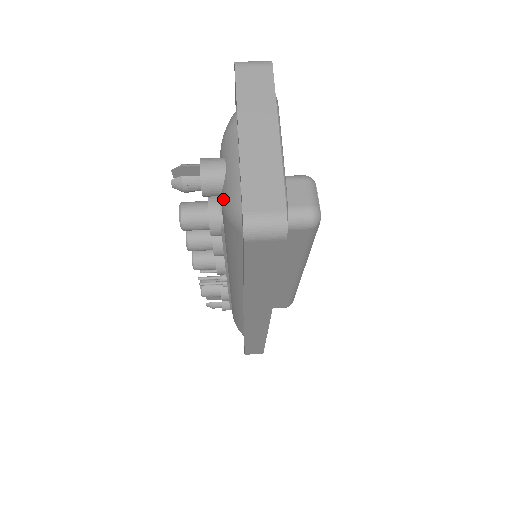
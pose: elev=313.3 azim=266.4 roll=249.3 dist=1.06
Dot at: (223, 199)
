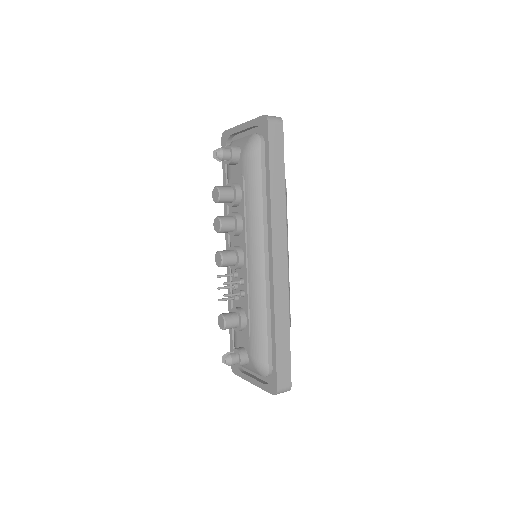
Dot at: (244, 149)
